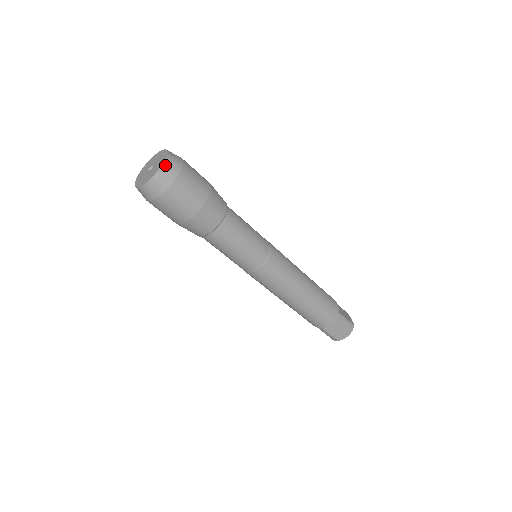
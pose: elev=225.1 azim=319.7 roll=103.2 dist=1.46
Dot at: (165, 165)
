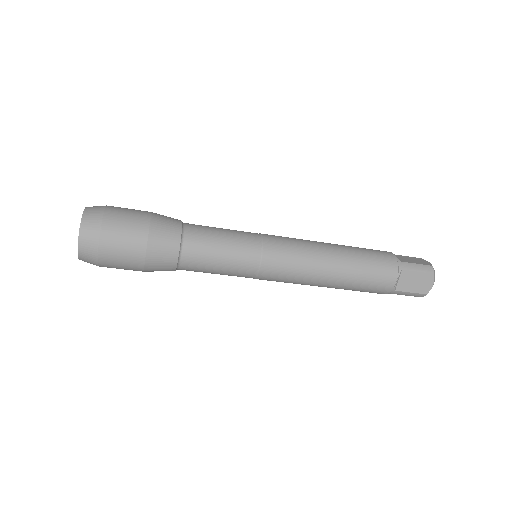
Dot at: (84, 220)
